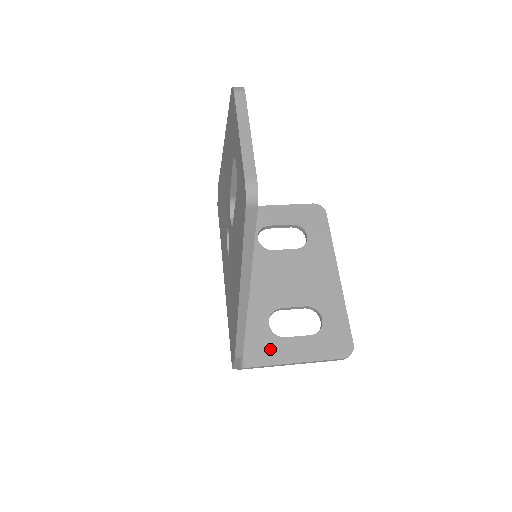
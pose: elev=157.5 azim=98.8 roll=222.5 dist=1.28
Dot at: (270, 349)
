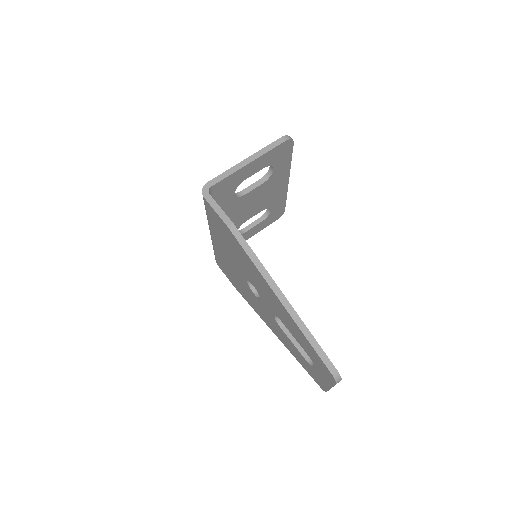
Dot at: occluded
